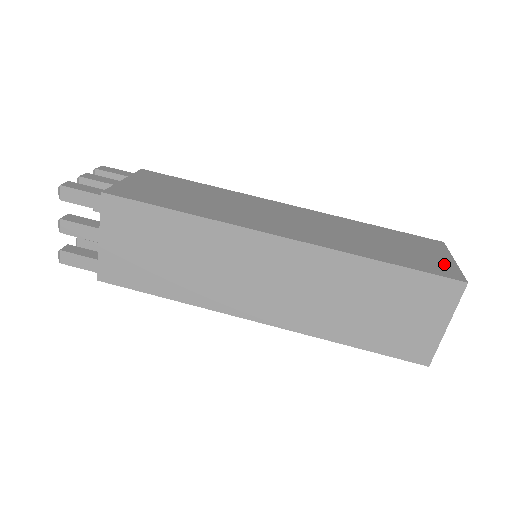
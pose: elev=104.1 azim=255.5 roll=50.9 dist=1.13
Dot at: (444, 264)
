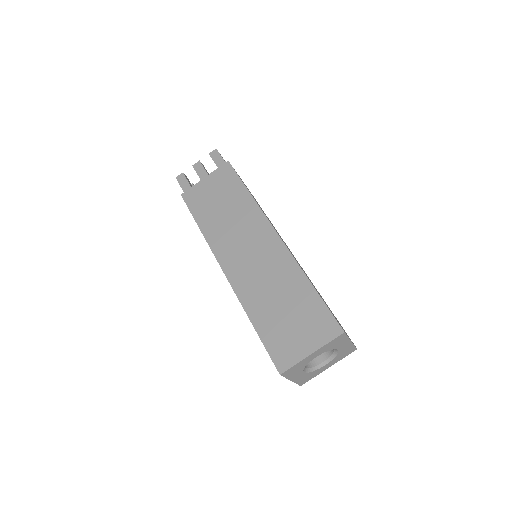
Dot at: occluded
